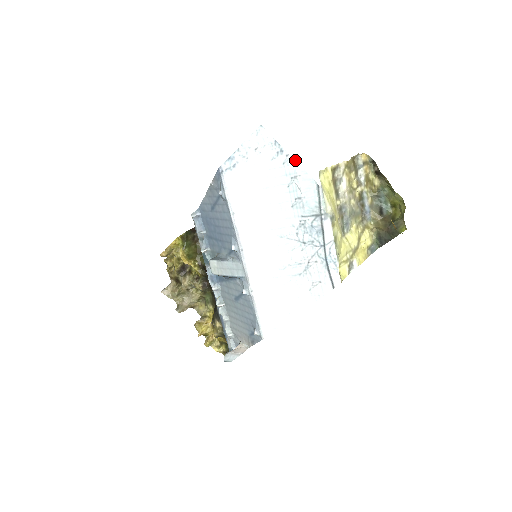
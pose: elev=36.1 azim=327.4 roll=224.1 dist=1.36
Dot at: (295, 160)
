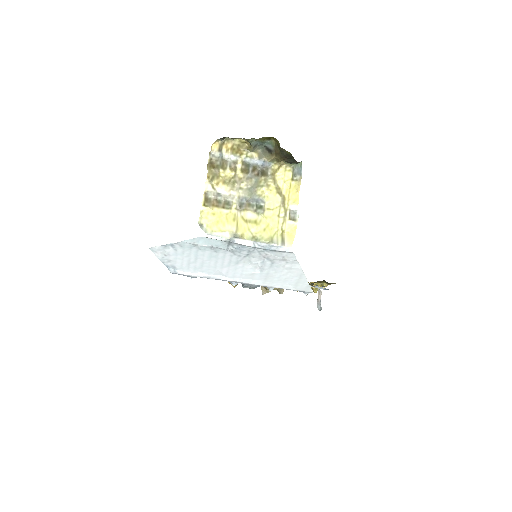
Dot at: (181, 241)
